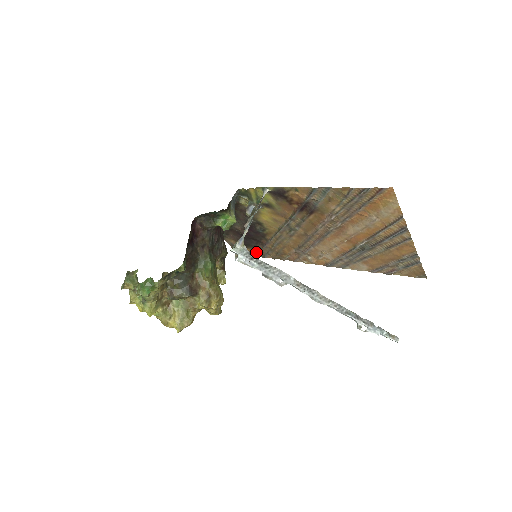
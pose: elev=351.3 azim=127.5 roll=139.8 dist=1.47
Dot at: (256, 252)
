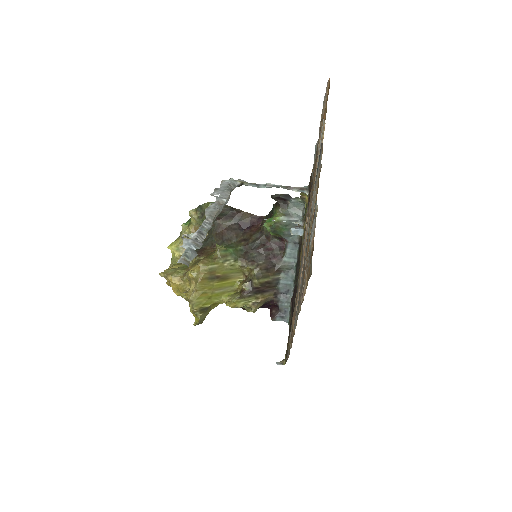
Dot at: occluded
